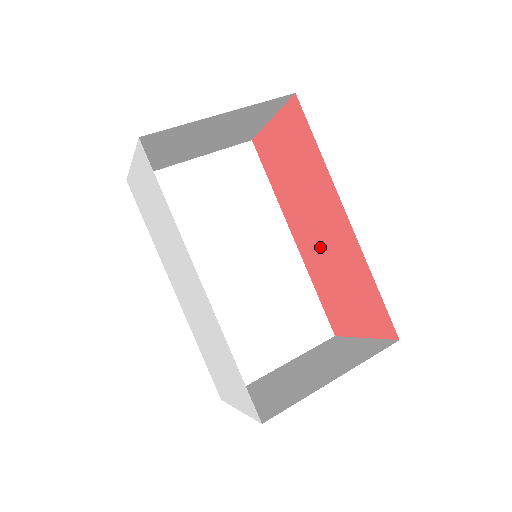
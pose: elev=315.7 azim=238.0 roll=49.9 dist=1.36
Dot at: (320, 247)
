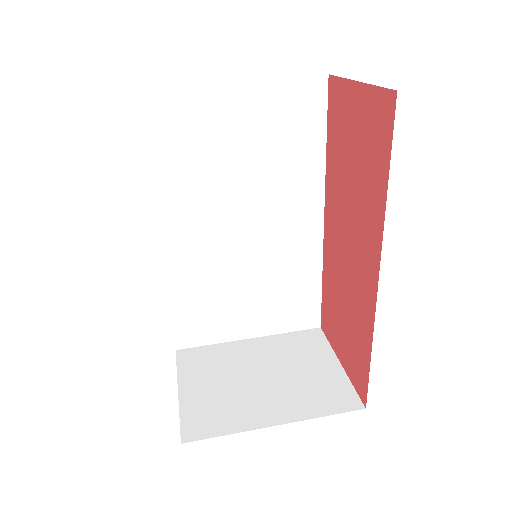
Dot at: (342, 260)
